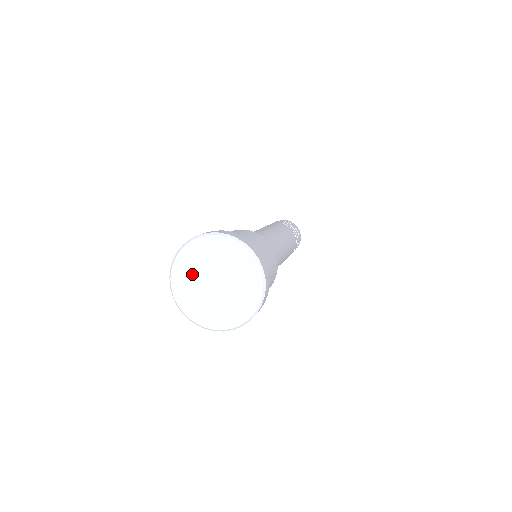
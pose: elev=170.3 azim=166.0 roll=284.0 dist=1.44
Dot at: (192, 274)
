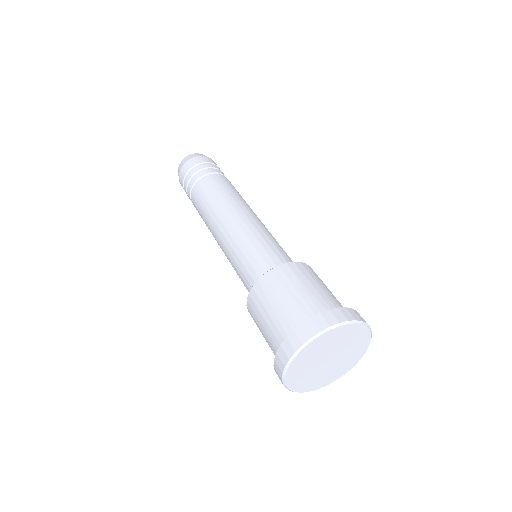
Dot at: (309, 376)
